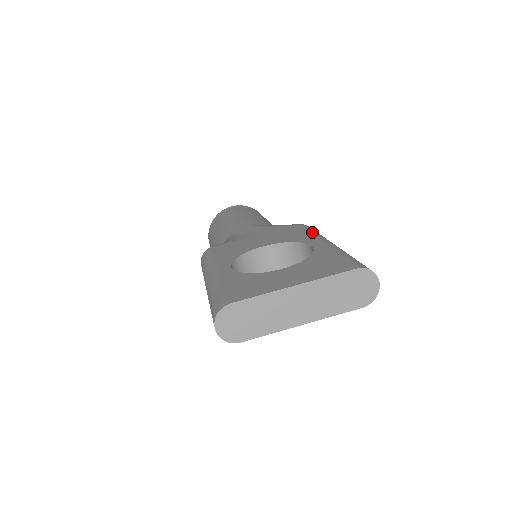
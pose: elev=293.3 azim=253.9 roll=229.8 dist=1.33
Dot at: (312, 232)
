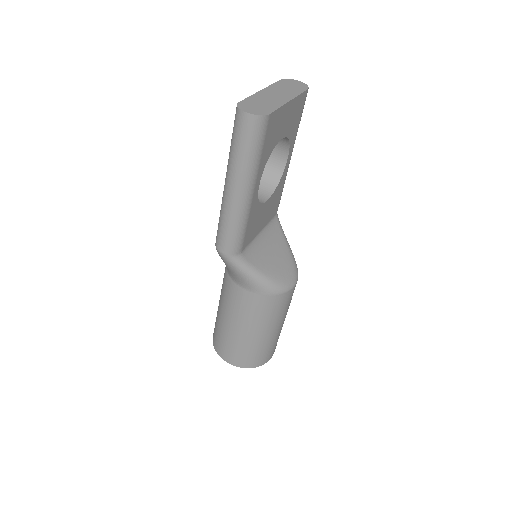
Dot at: occluded
